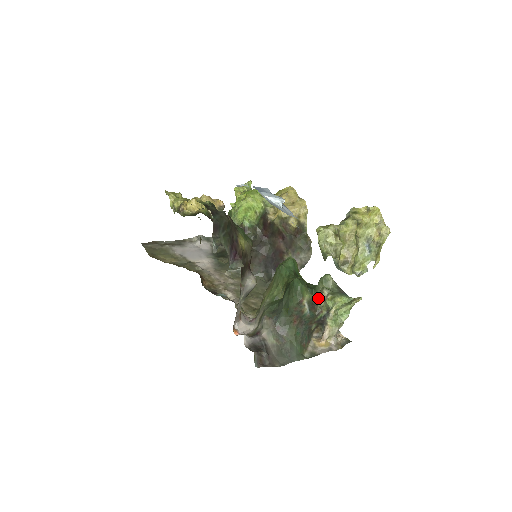
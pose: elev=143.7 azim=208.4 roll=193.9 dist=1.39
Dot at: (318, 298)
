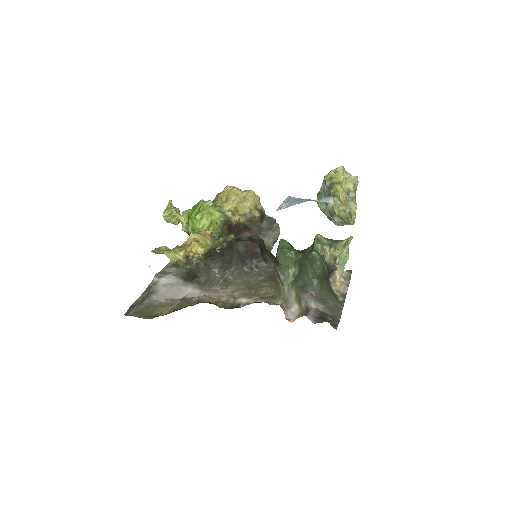
Dot at: occluded
